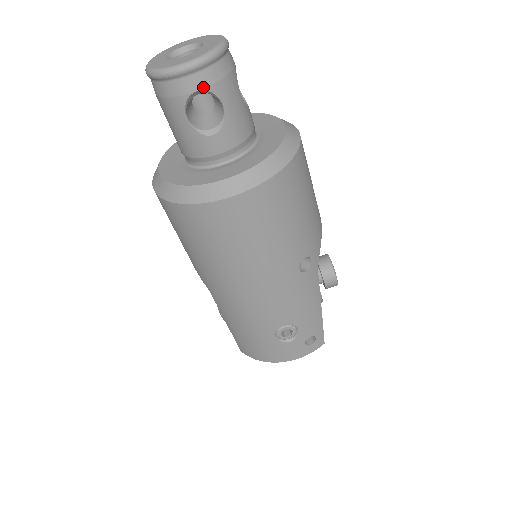
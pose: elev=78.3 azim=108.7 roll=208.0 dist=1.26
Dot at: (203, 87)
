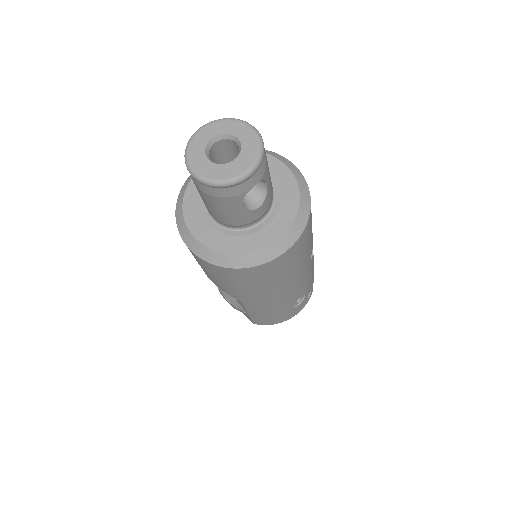
Dot at: (258, 180)
